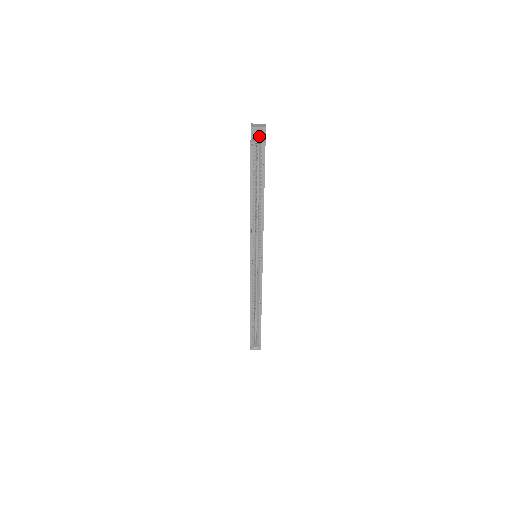
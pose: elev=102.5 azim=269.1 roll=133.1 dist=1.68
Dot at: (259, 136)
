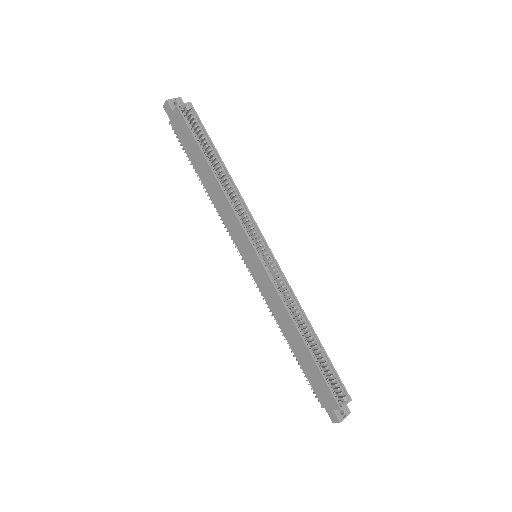
Dot at: occluded
